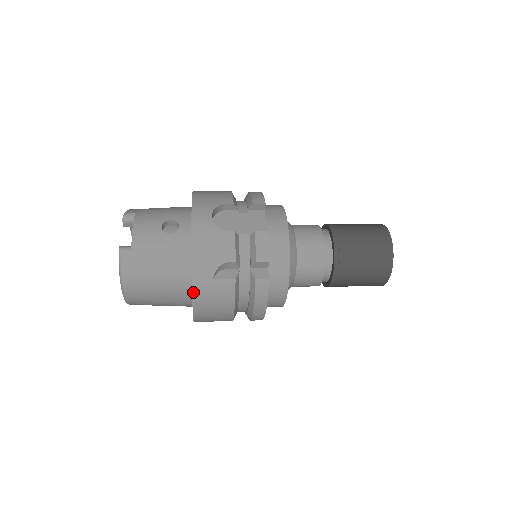
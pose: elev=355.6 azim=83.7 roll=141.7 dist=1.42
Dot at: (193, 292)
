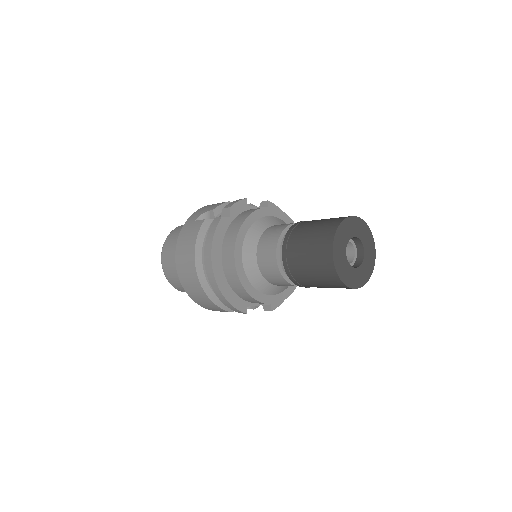
Dot at: (181, 231)
